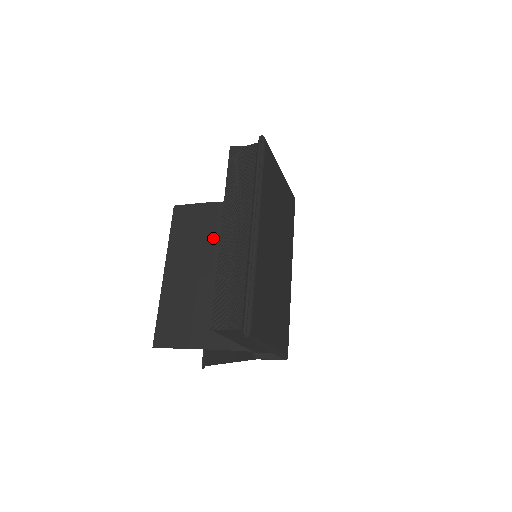
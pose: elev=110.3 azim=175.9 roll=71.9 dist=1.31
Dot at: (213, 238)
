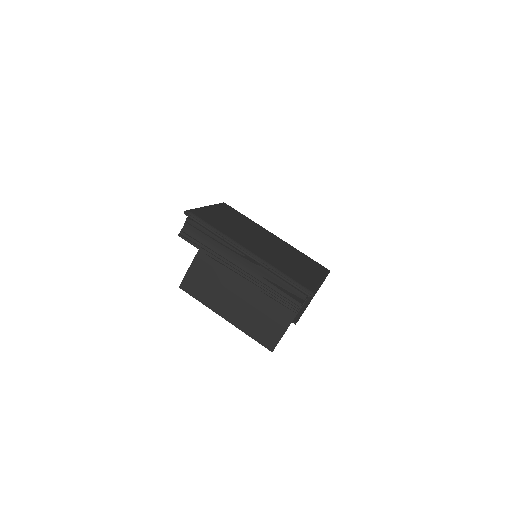
Dot at: (220, 274)
